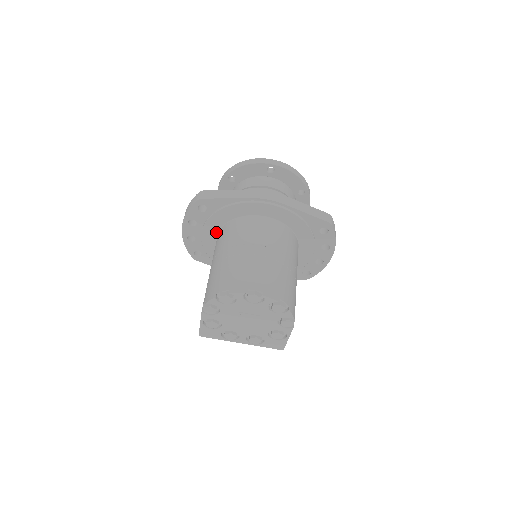
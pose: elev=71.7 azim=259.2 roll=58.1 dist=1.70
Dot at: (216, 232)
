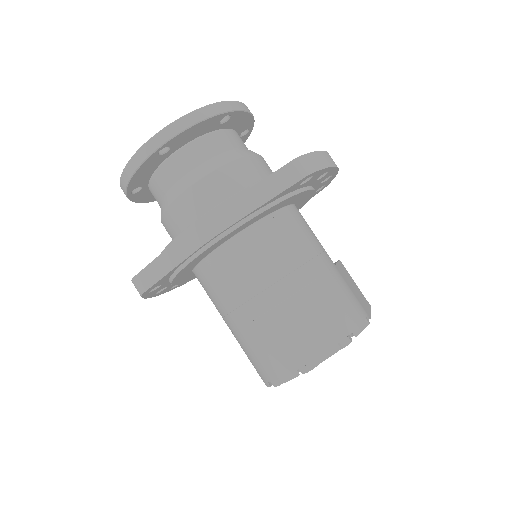
Dot at: (192, 274)
